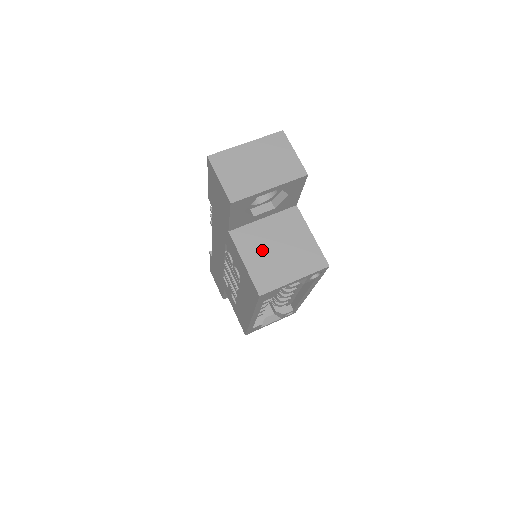
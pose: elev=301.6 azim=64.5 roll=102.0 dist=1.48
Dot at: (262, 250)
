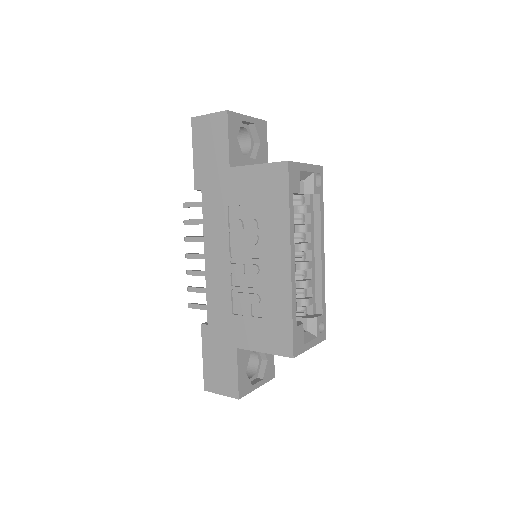
Dot at: occluded
